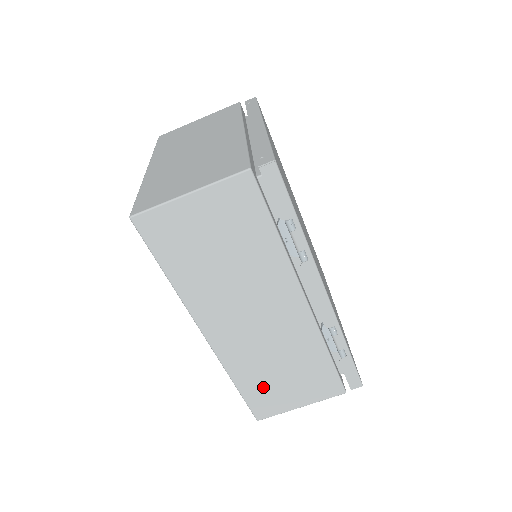
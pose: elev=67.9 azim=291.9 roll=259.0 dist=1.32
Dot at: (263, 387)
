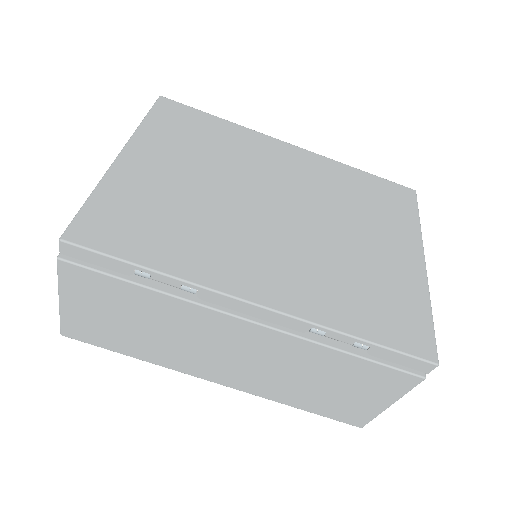
Dot at: (323, 401)
